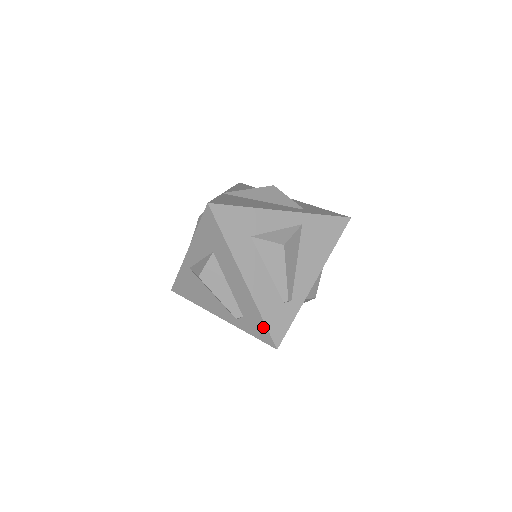
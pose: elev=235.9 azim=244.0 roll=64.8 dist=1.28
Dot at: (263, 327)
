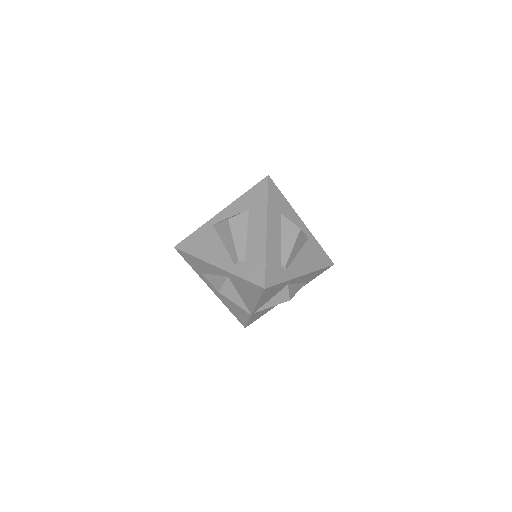
Dot at: (262, 268)
